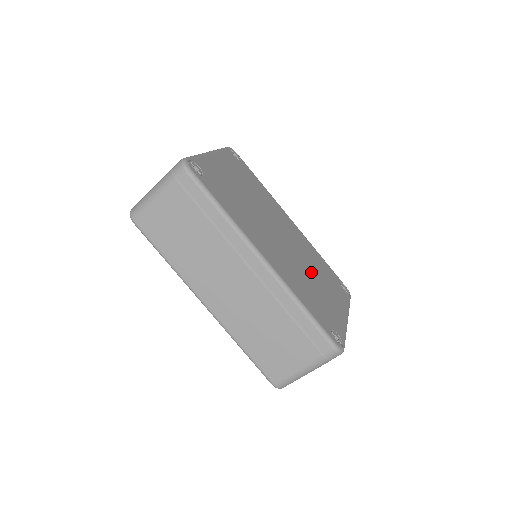
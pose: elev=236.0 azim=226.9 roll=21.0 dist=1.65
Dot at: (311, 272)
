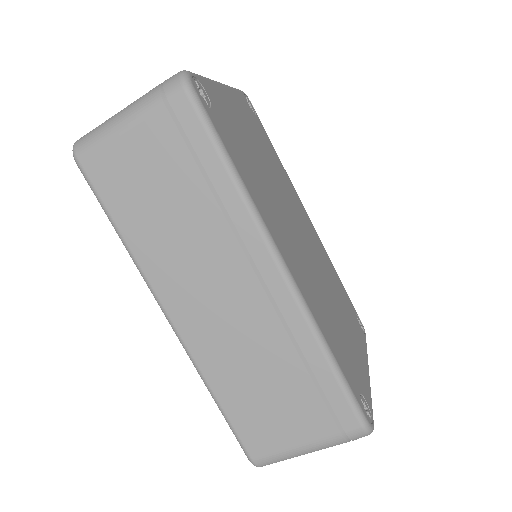
Dot at: (332, 295)
